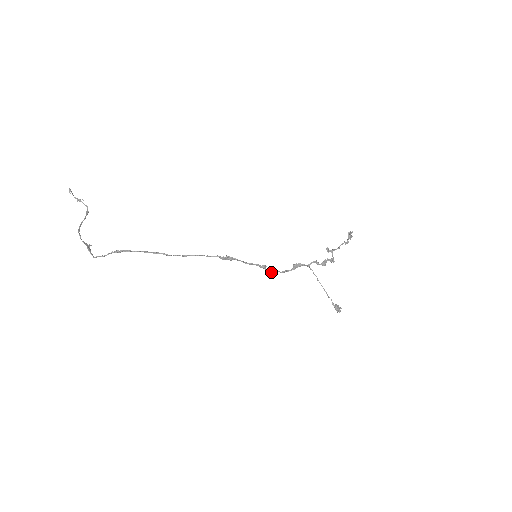
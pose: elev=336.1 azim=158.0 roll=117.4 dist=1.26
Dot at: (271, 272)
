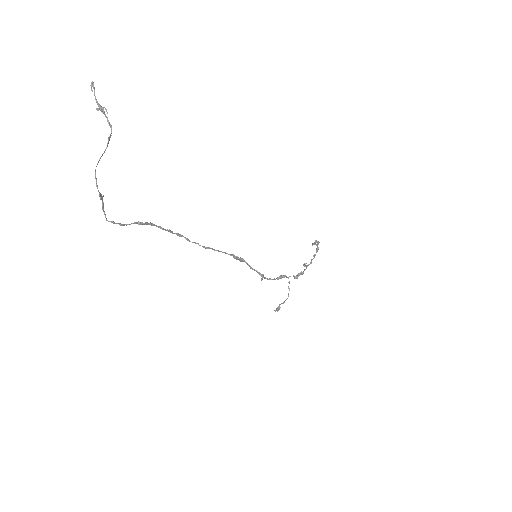
Dot at: (262, 279)
